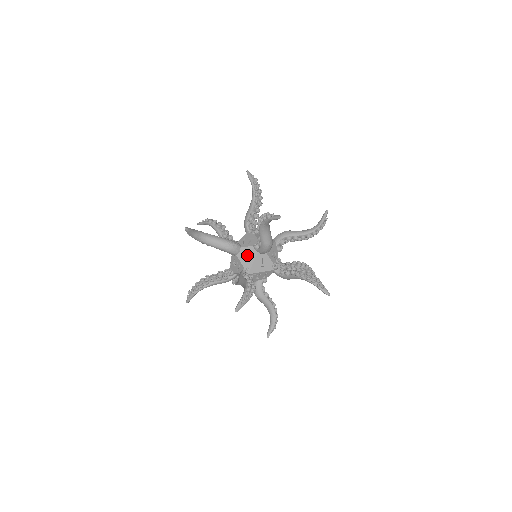
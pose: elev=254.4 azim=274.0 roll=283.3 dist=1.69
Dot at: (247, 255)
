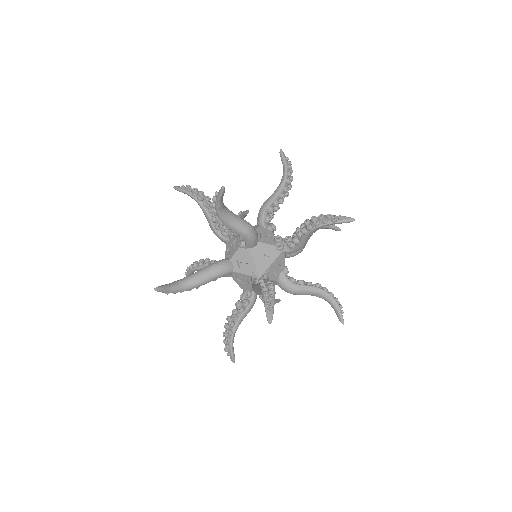
Dot at: (242, 261)
